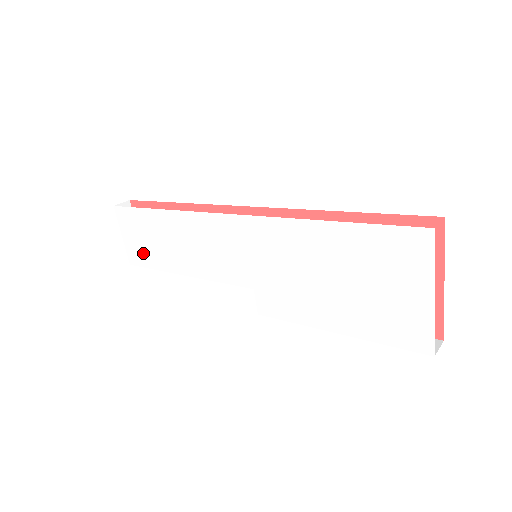
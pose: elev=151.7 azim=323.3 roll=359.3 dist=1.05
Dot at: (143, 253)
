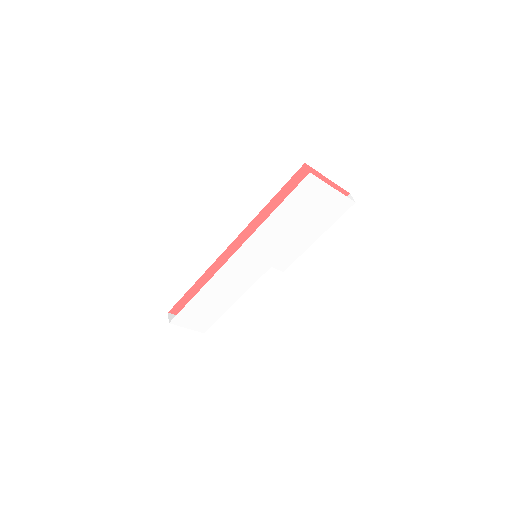
Dot at: (206, 320)
